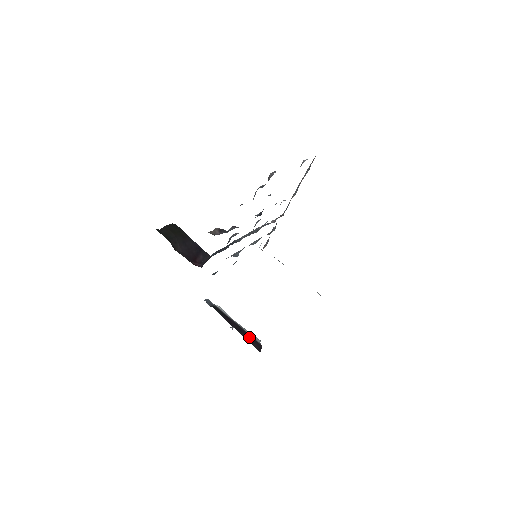
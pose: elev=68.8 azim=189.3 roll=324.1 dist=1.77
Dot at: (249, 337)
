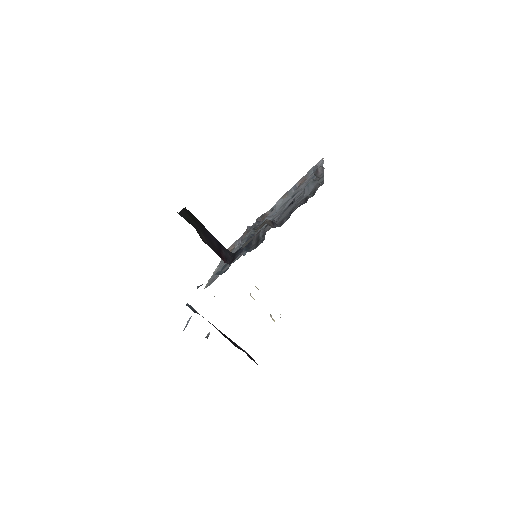
Dot at: (240, 348)
